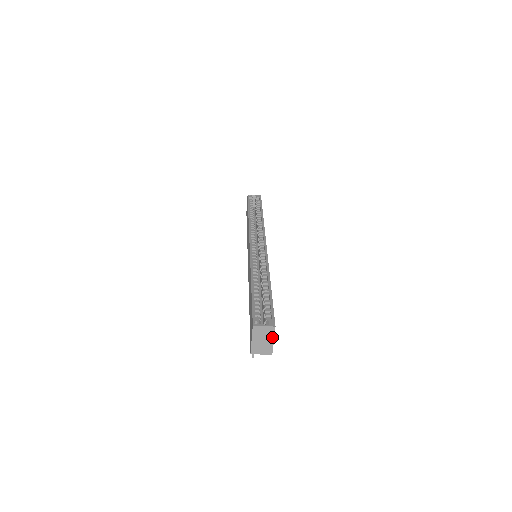
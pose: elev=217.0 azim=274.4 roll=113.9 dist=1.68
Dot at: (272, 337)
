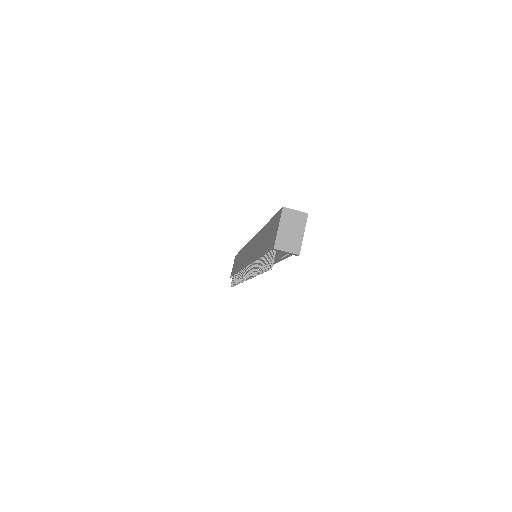
Dot at: (302, 228)
